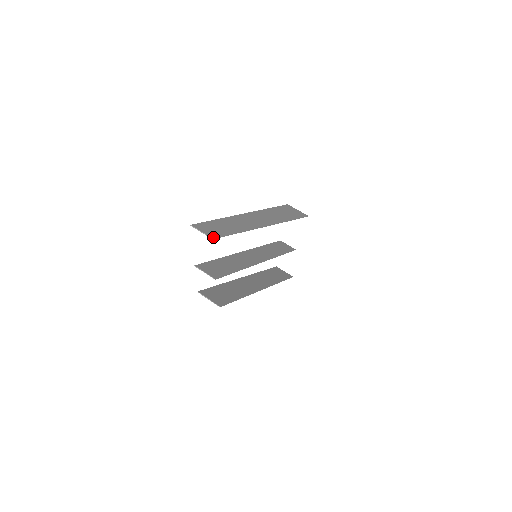
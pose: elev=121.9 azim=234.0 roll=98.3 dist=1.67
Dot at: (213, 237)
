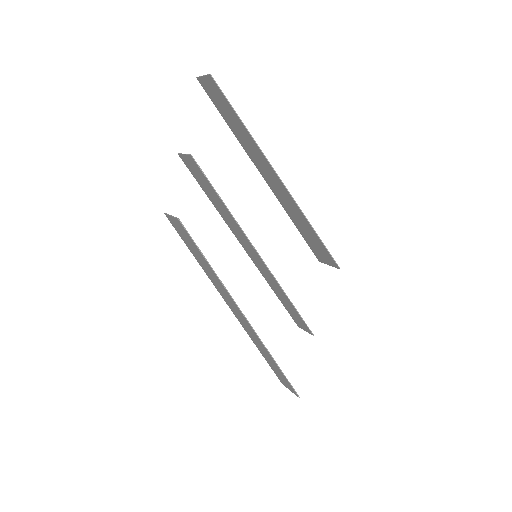
Dot at: (212, 77)
